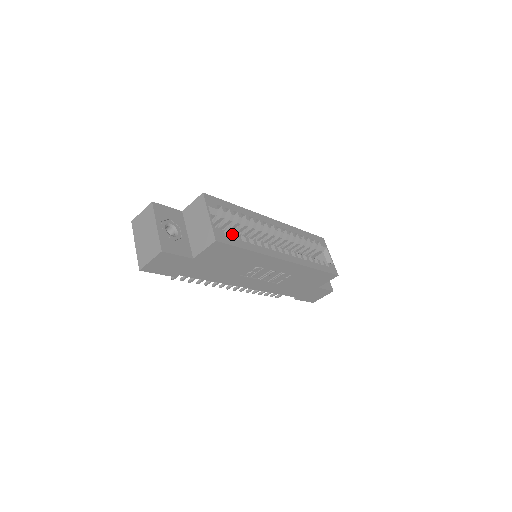
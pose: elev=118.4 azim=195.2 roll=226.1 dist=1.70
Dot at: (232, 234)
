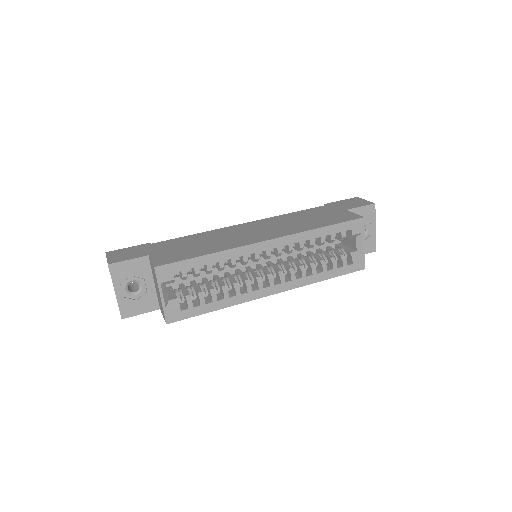
Dot at: (192, 303)
